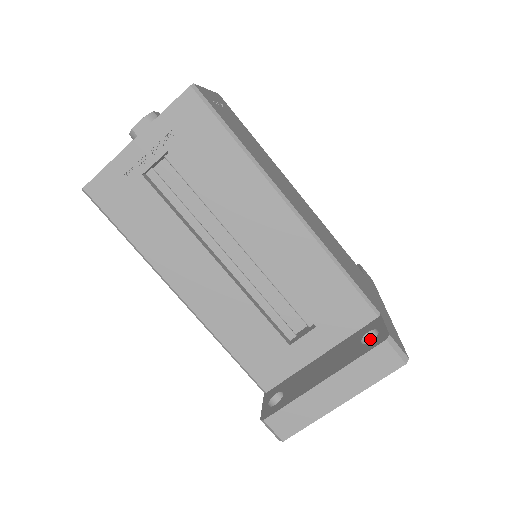
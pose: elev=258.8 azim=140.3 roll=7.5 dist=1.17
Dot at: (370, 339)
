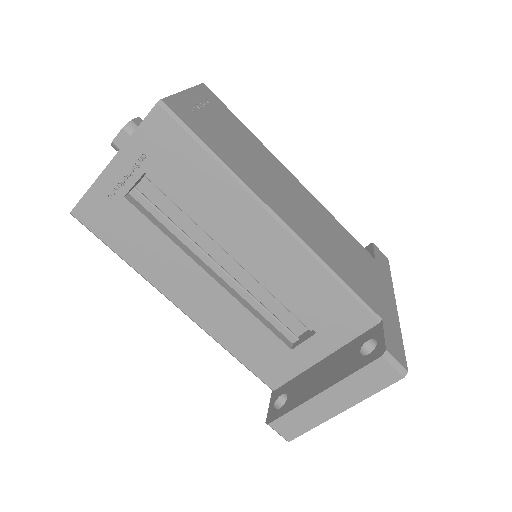
Dot at: (370, 347)
